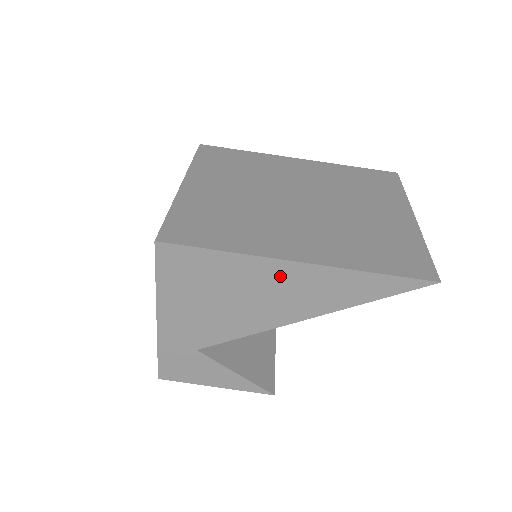
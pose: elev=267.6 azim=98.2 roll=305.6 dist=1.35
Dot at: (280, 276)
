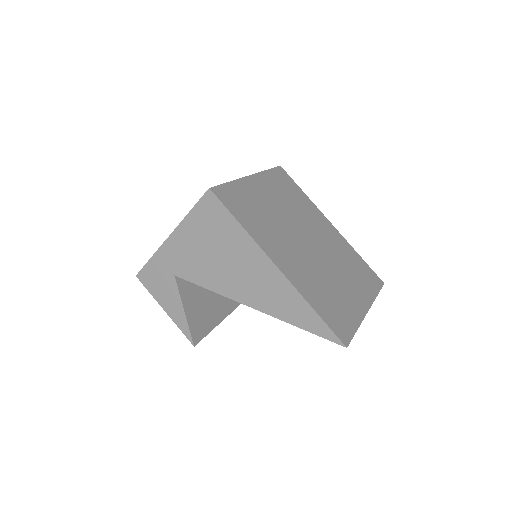
Dot at: (260, 267)
